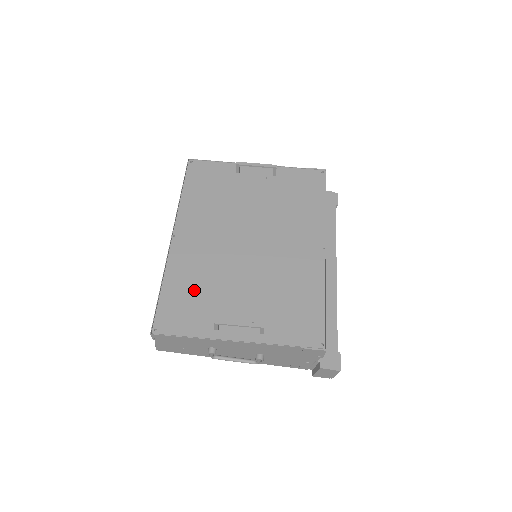
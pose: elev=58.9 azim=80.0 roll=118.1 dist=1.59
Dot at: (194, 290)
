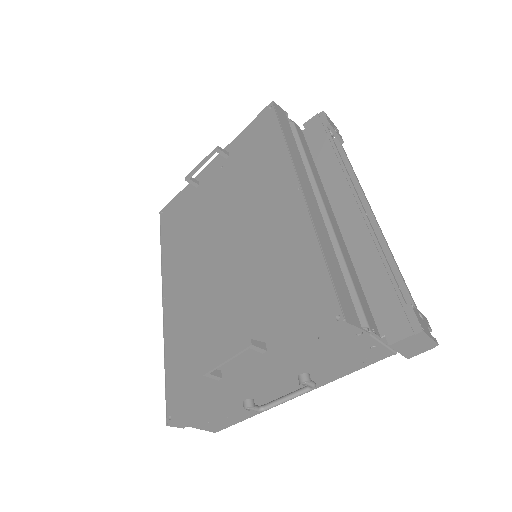
Dot at: (191, 345)
